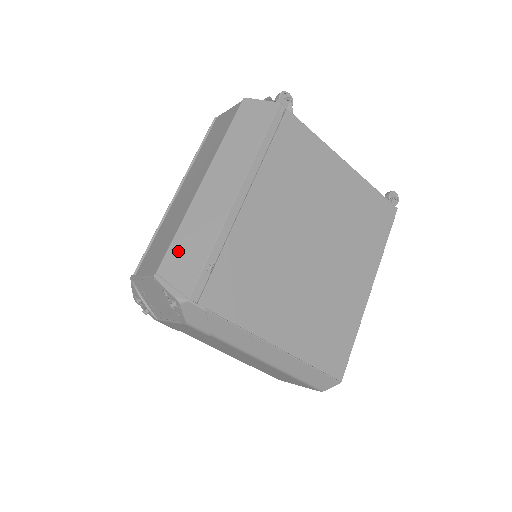
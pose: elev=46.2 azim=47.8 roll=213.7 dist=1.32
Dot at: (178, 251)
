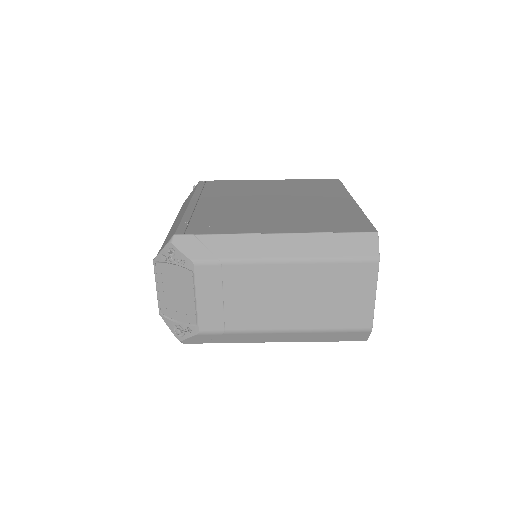
Dot at: occluded
